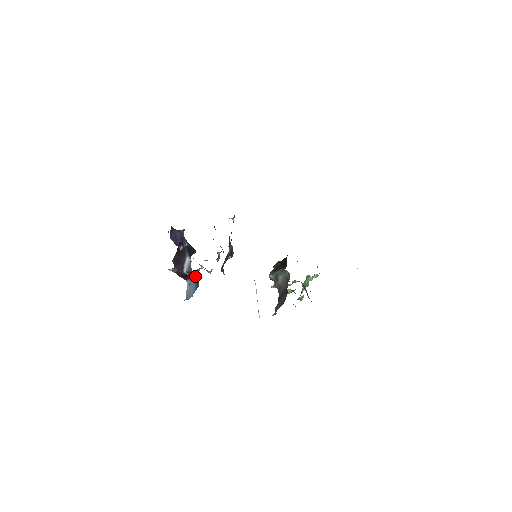
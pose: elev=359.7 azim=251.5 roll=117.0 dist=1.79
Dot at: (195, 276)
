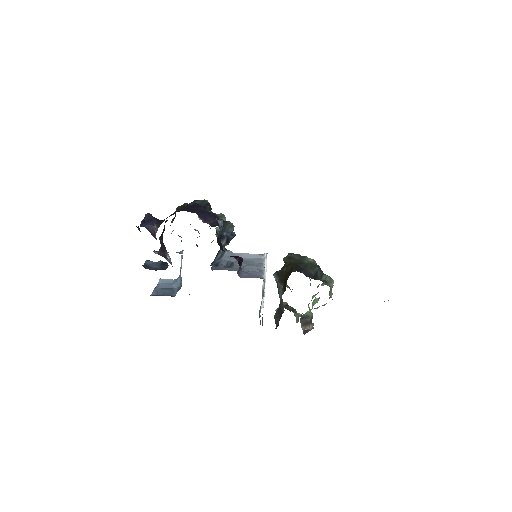
Dot at: occluded
